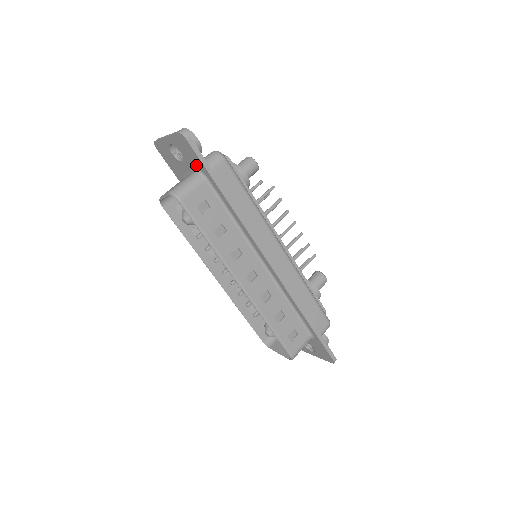
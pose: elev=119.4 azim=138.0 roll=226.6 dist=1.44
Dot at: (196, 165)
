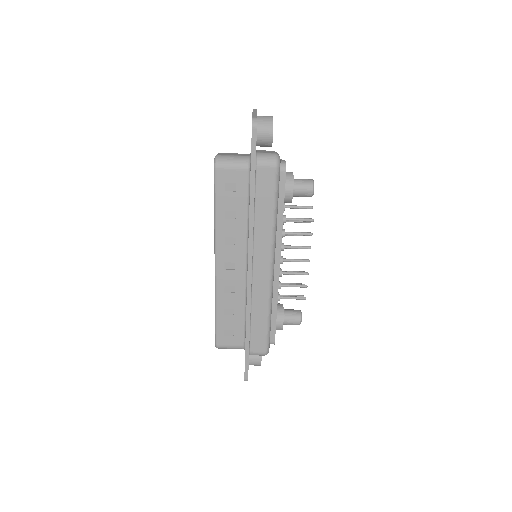
Dot at: occluded
